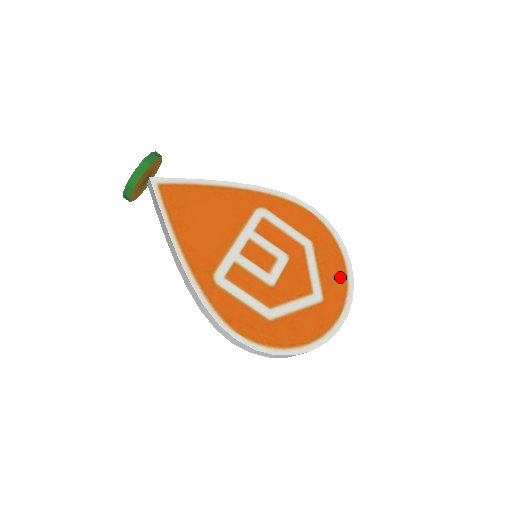
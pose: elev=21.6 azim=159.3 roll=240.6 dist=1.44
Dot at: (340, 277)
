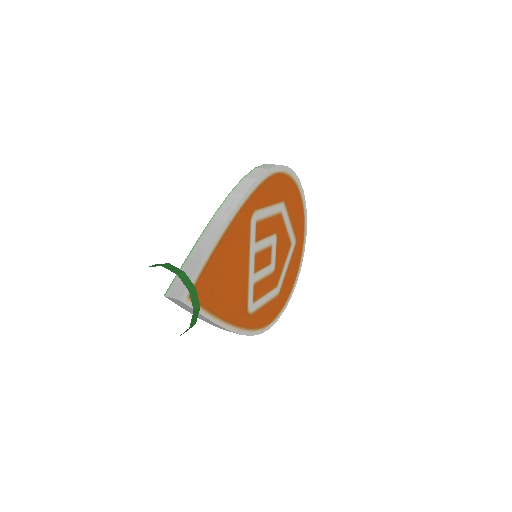
Dot at: (300, 210)
